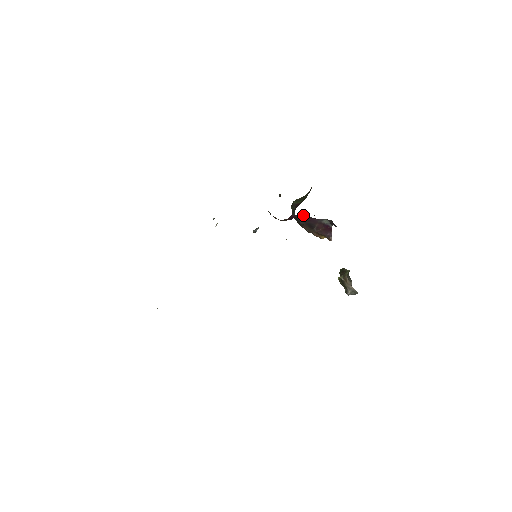
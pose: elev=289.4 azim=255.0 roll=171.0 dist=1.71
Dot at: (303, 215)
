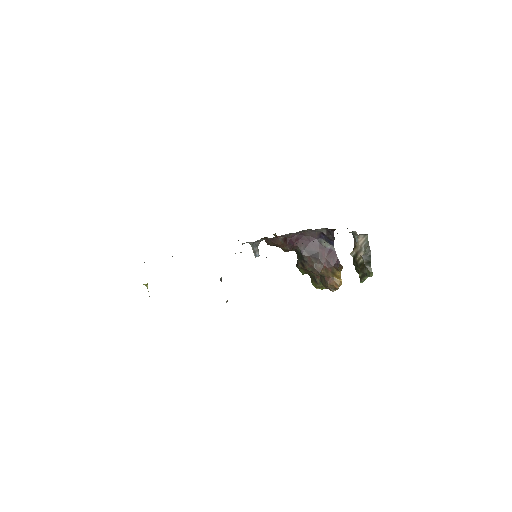
Dot at: (299, 235)
